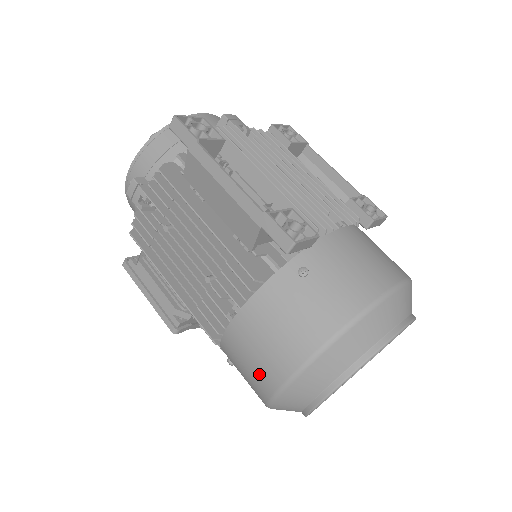
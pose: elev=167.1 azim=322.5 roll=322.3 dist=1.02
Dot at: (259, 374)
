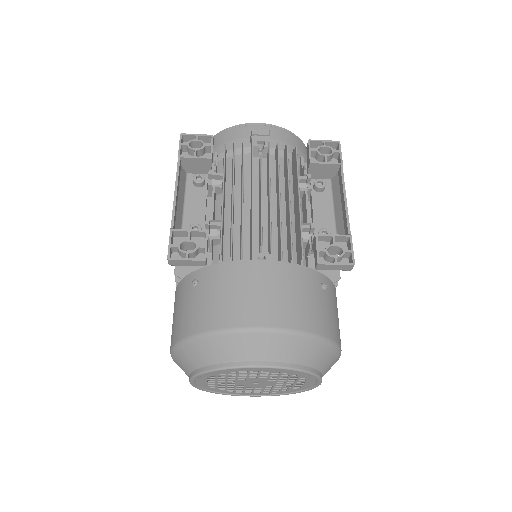
Dot at: occluded
